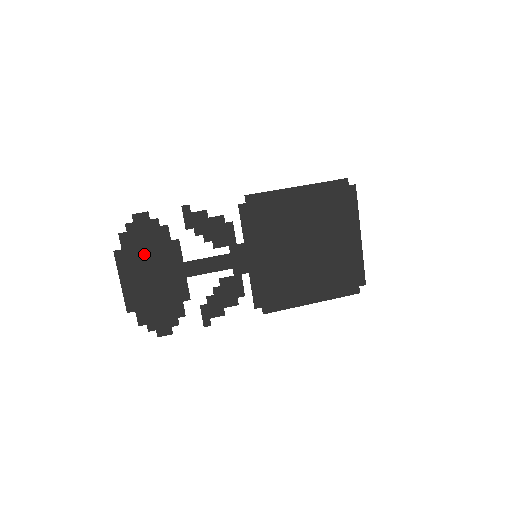
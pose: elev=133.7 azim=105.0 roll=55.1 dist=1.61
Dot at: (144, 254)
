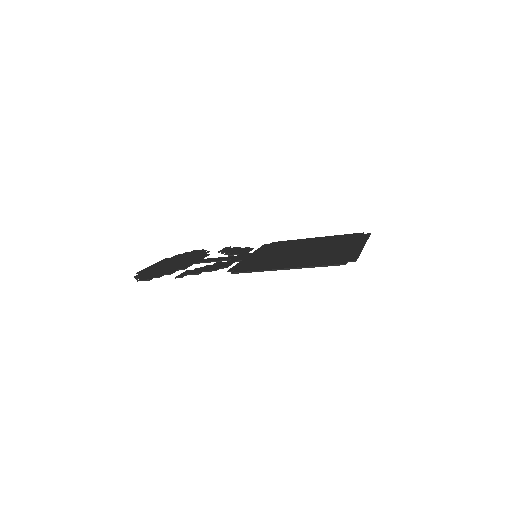
Dot at: (181, 258)
